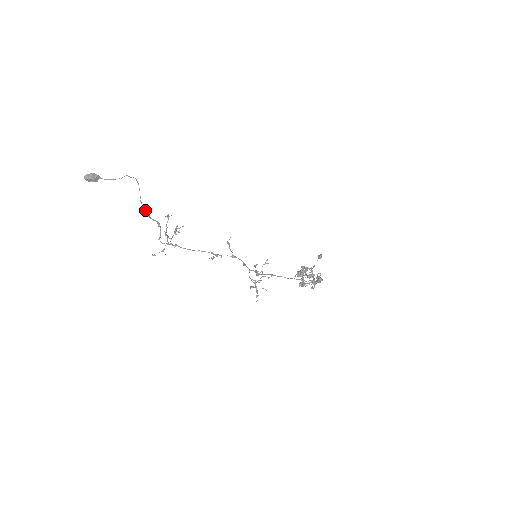
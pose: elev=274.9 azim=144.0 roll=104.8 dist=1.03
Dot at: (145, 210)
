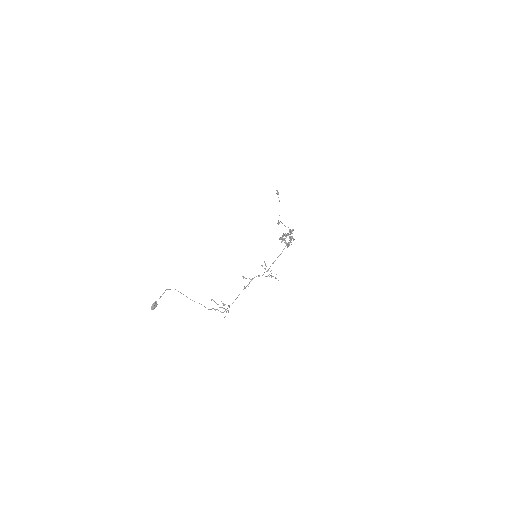
Dot at: occluded
